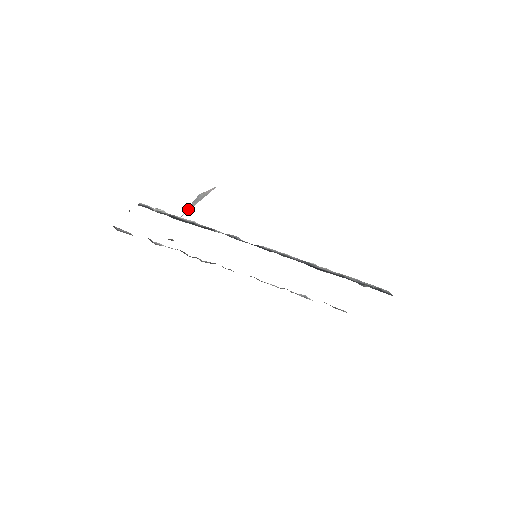
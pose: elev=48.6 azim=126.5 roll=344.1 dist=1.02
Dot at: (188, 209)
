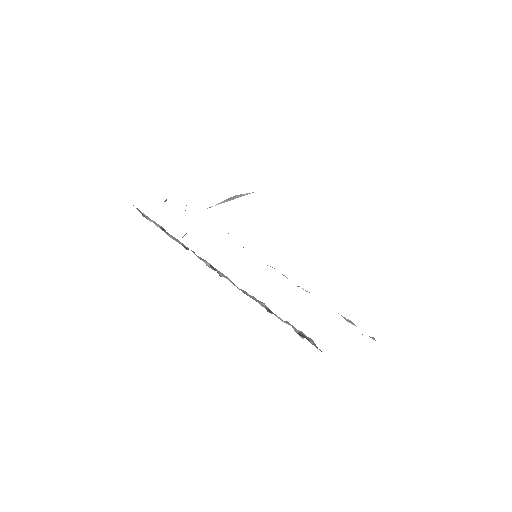
Dot at: occluded
